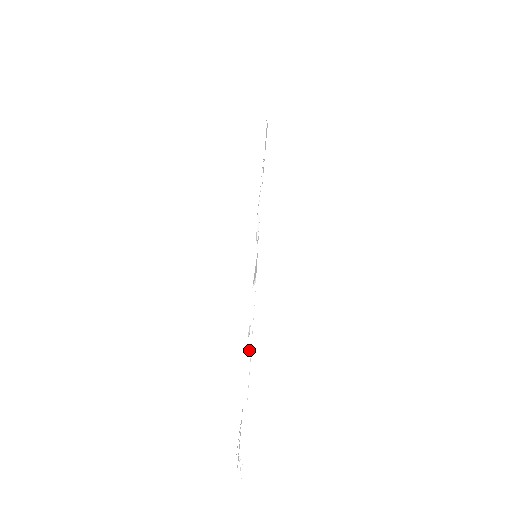
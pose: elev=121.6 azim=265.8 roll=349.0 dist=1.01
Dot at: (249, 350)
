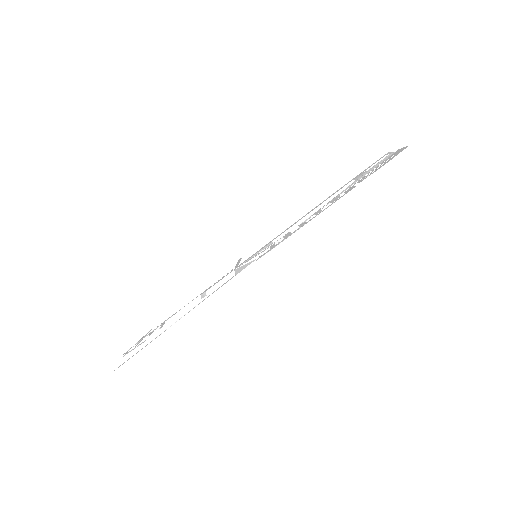
Dot at: (185, 313)
